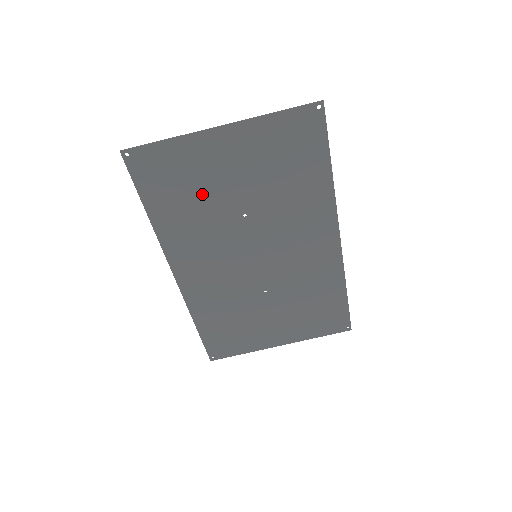
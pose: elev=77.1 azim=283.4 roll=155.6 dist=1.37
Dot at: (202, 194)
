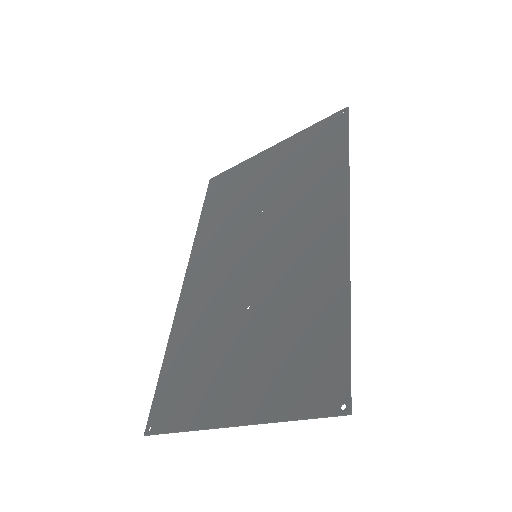
Dot at: (211, 354)
